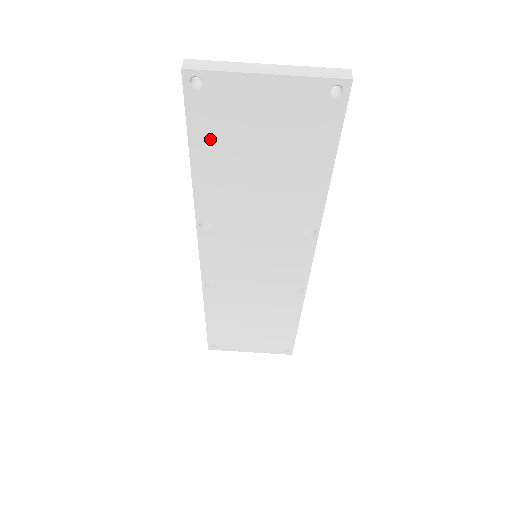
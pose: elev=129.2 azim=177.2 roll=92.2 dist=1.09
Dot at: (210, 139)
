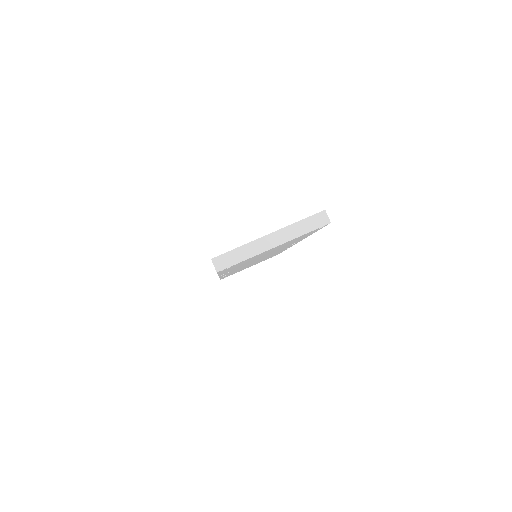
Dot at: (233, 267)
